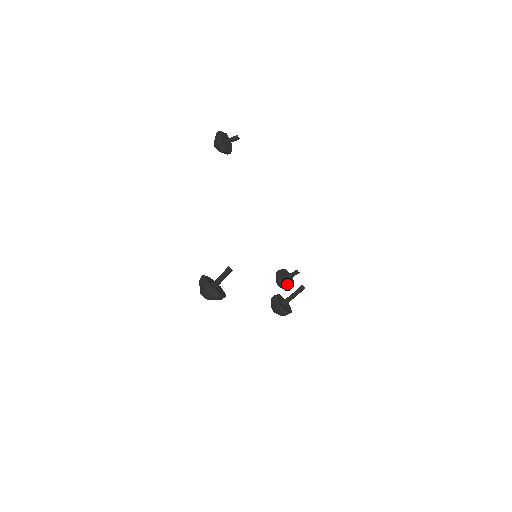
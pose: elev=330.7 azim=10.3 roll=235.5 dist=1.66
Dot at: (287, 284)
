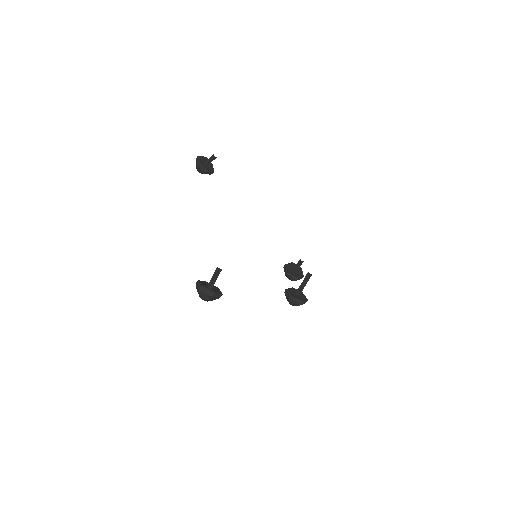
Dot at: (296, 275)
